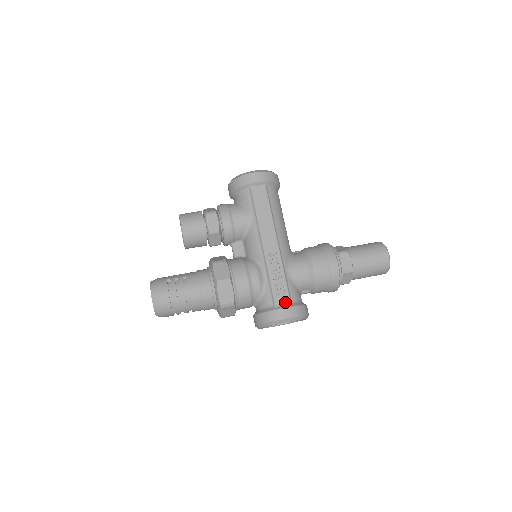
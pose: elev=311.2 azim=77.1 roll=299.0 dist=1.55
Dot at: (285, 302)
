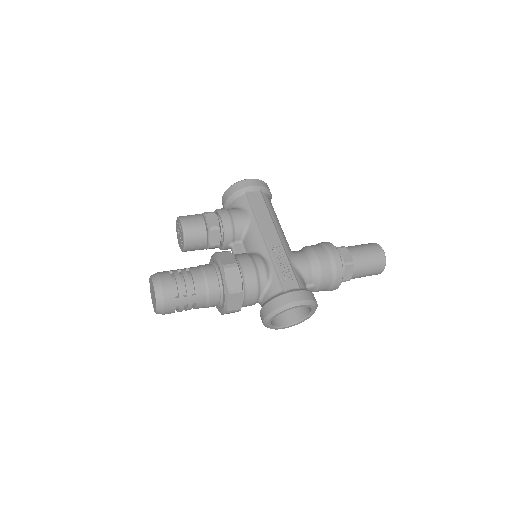
Dot at: (294, 287)
